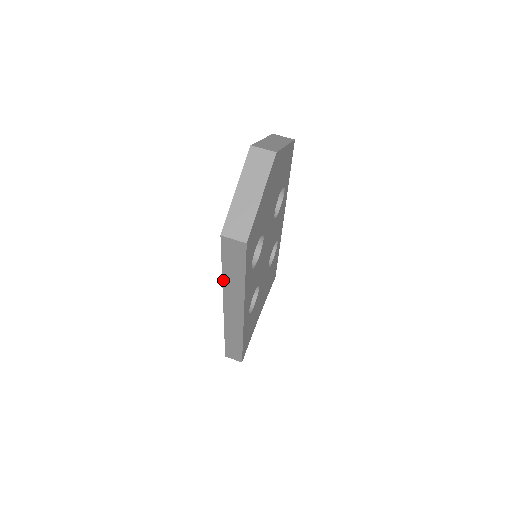
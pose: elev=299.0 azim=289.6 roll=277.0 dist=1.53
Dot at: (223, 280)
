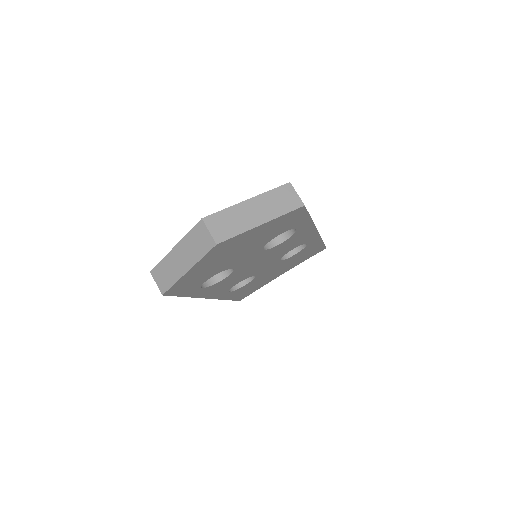
Dot at: occluded
